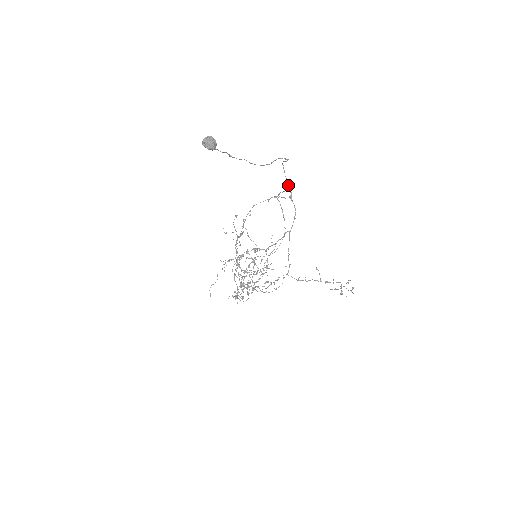
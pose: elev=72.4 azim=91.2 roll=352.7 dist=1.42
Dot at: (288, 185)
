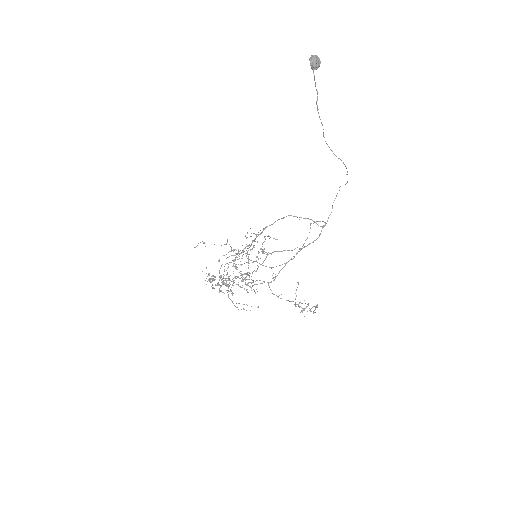
Dot at: (329, 215)
